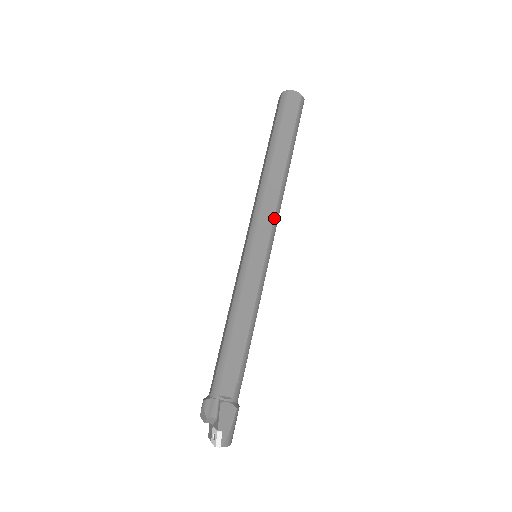
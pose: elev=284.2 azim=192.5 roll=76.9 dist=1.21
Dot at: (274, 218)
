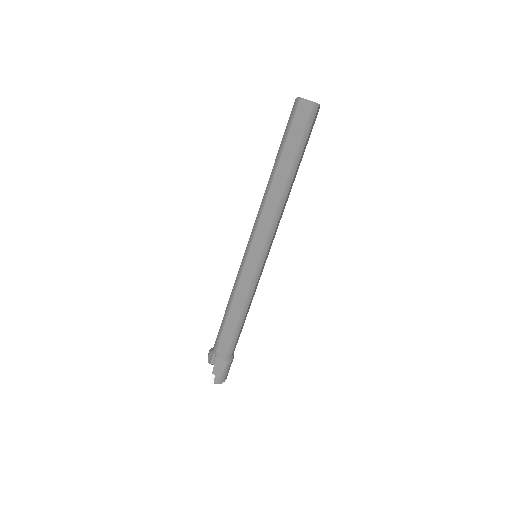
Dot at: (270, 230)
